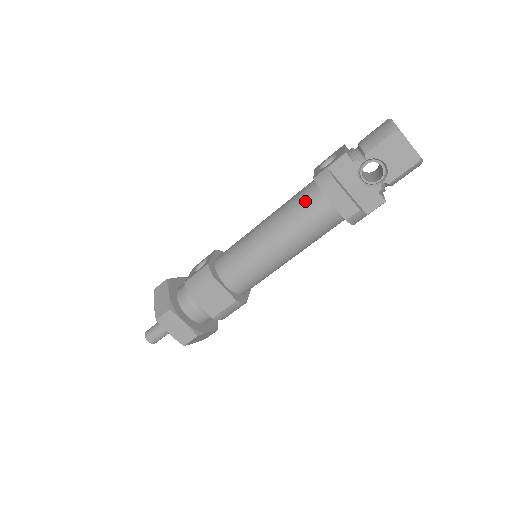
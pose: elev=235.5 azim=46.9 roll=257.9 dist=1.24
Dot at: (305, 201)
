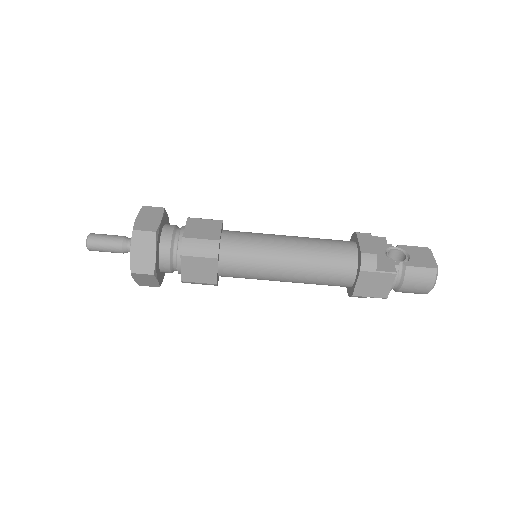
Dot at: occluded
